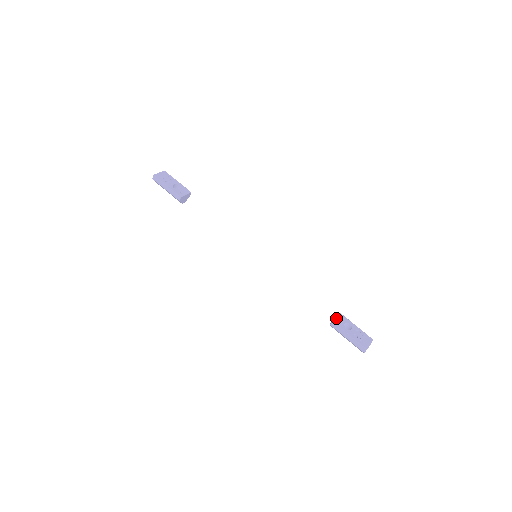
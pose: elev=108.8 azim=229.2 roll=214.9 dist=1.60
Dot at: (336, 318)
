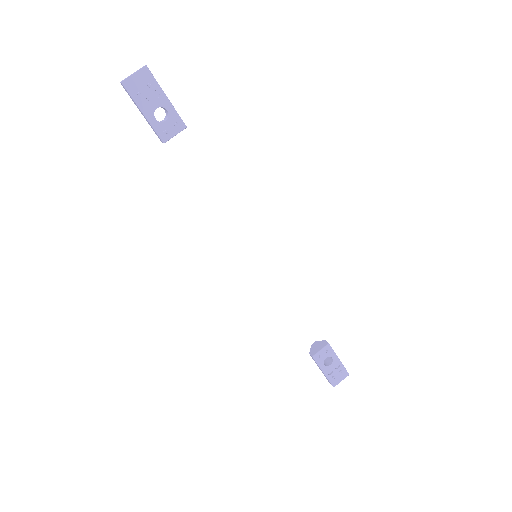
Dot at: (319, 352)
